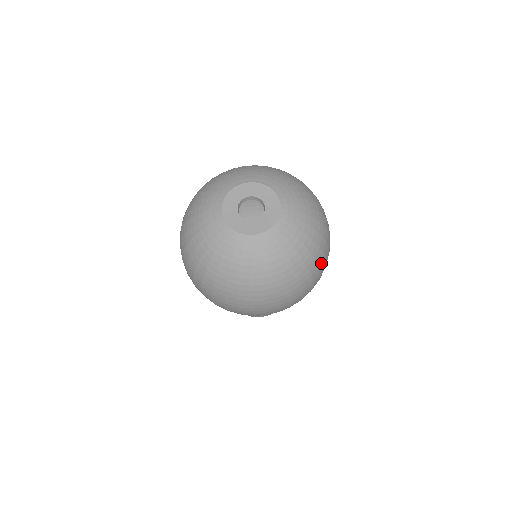
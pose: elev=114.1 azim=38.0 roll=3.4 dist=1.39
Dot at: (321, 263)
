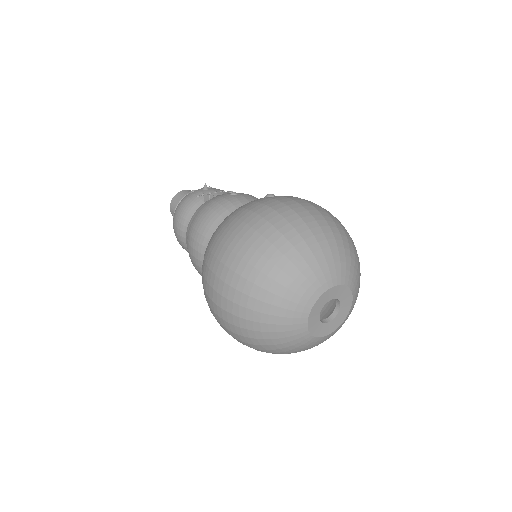
Dot at: occluded
